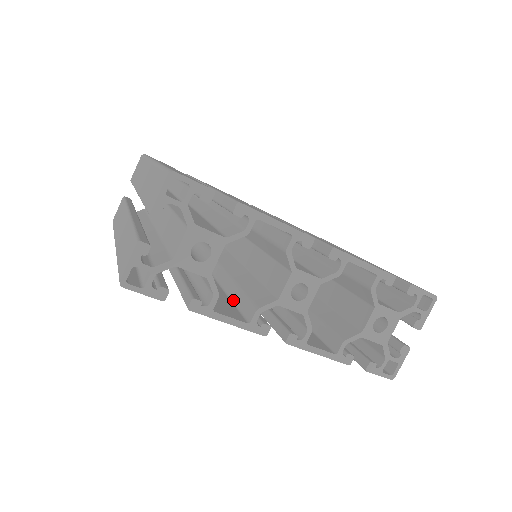
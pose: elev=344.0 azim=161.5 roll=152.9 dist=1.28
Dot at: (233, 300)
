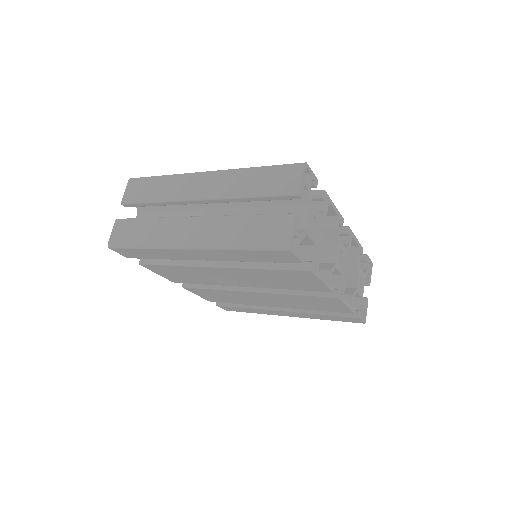
Dot at: occluded
